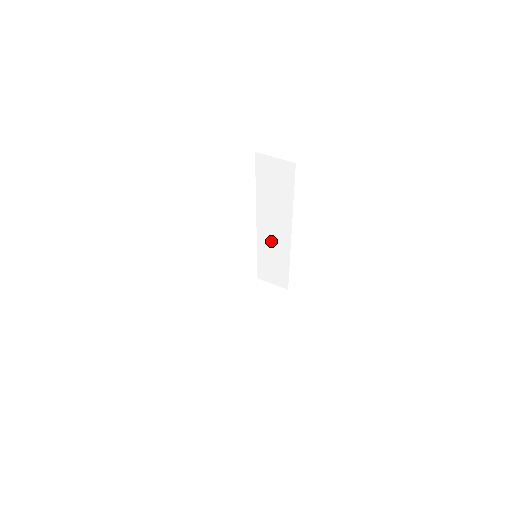
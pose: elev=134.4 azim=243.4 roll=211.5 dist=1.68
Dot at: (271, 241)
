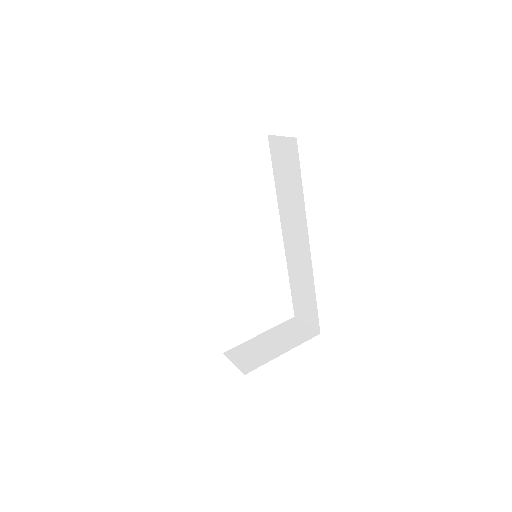
Dot at: (296, 257)
